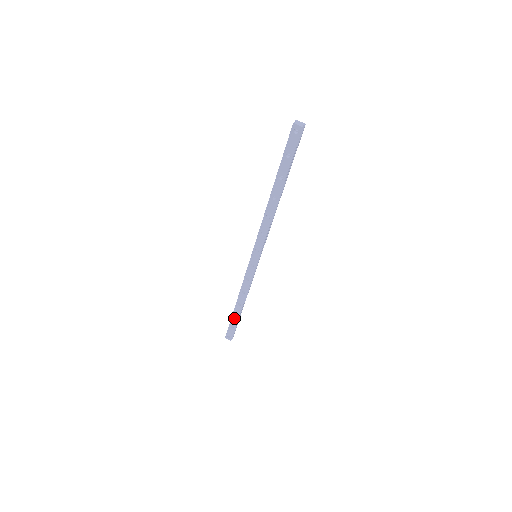
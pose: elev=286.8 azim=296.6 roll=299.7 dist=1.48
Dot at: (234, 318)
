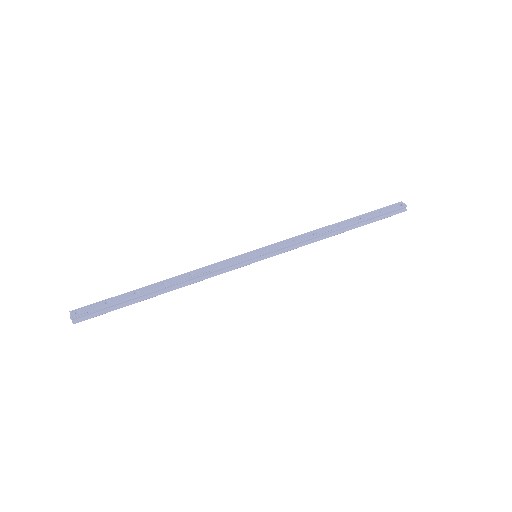
Dot at: (130, 294)
